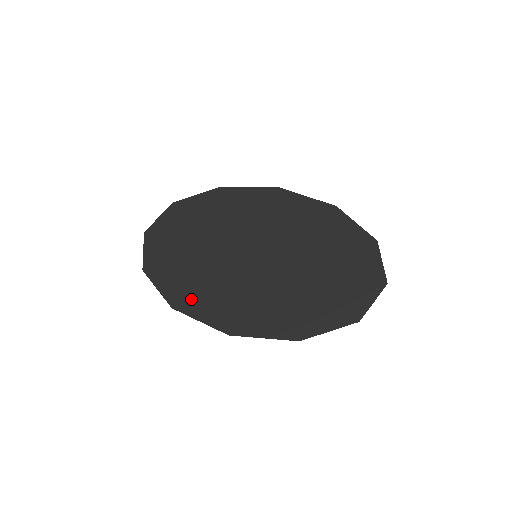
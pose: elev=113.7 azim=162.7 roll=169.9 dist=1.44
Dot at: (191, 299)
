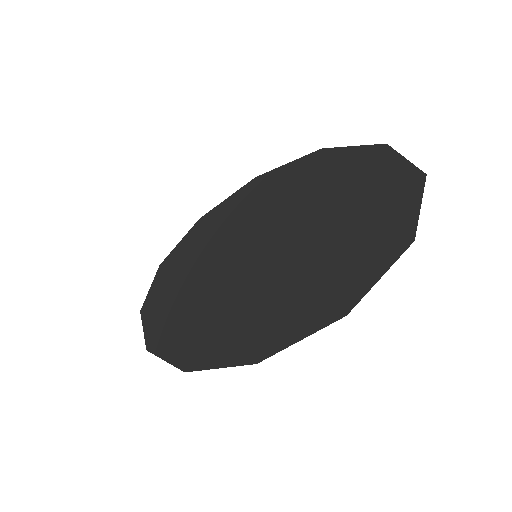
Dot at: (202, 348)
